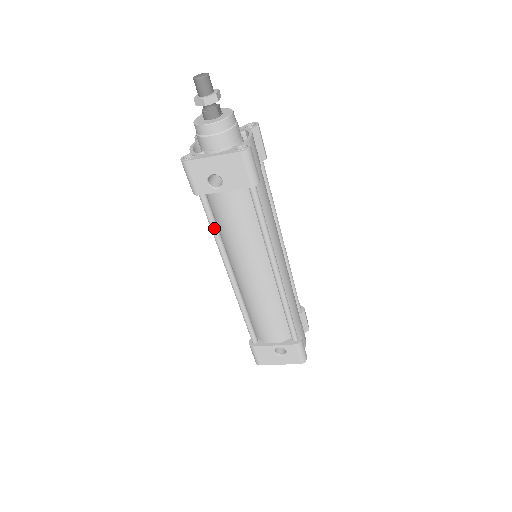
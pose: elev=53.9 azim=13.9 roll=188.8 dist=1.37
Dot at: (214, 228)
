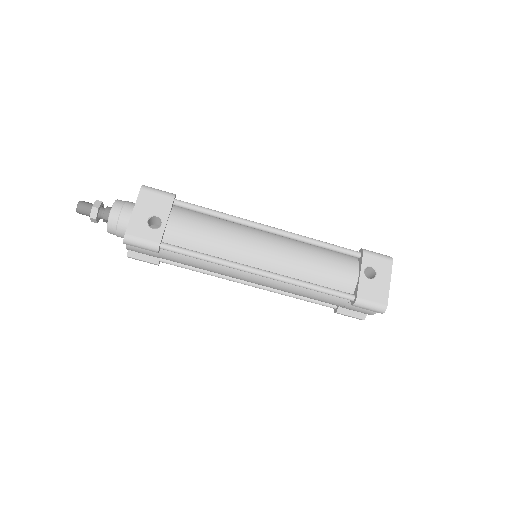
Dot at: (200, 254)
